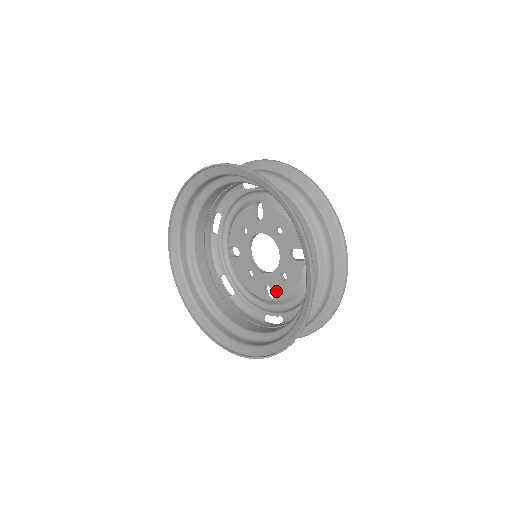
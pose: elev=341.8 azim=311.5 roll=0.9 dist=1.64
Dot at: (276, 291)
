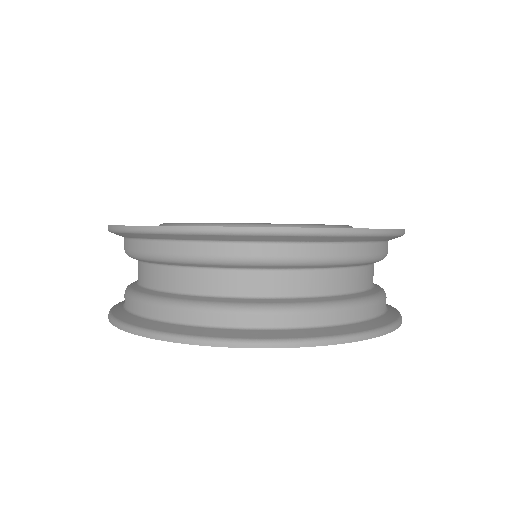
Dot at: occluded
